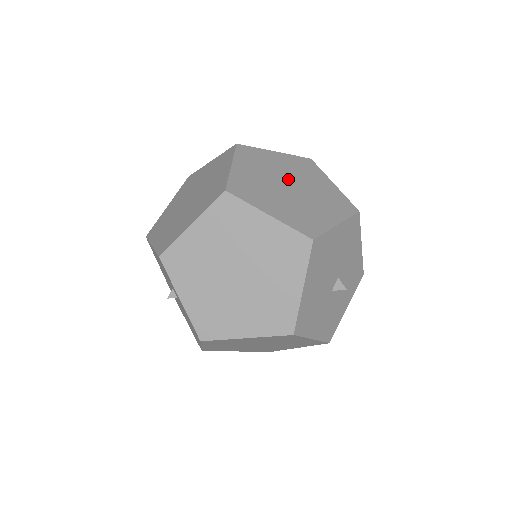
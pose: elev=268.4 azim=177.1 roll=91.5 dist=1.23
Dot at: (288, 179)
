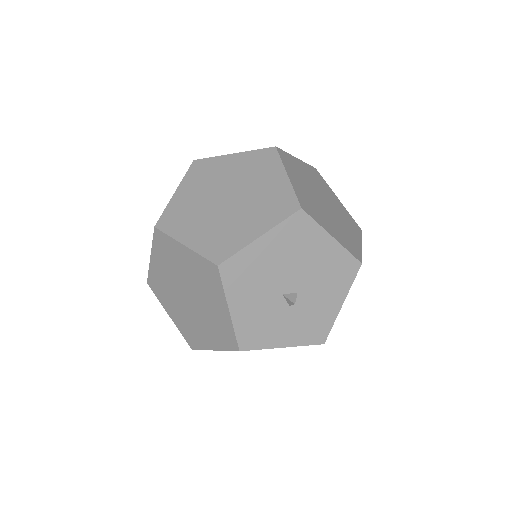
Dot at: (328, 202)
